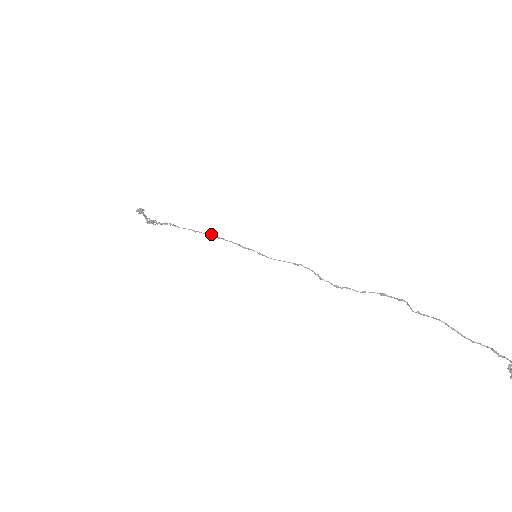
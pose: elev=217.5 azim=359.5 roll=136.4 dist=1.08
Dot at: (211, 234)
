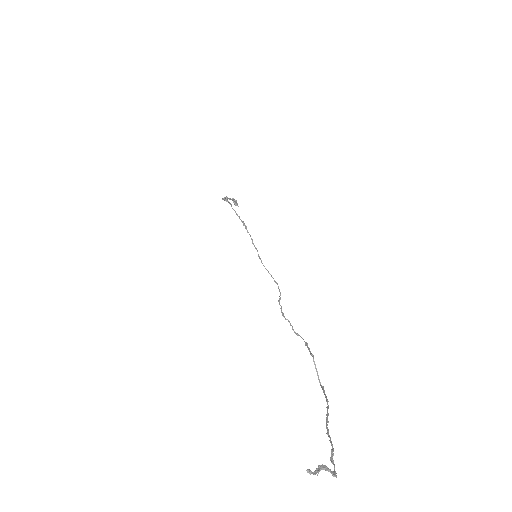
Dot at: (243, 222)
